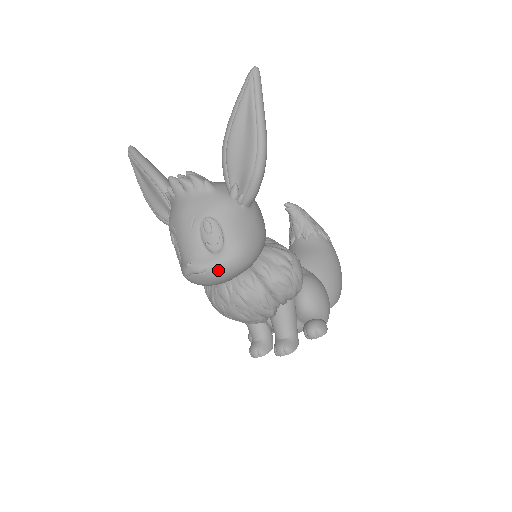
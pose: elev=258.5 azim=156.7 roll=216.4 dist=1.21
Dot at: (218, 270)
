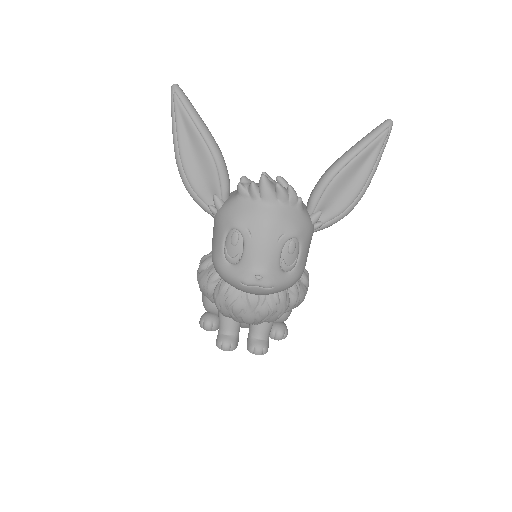
Dot at: (281, 288)
